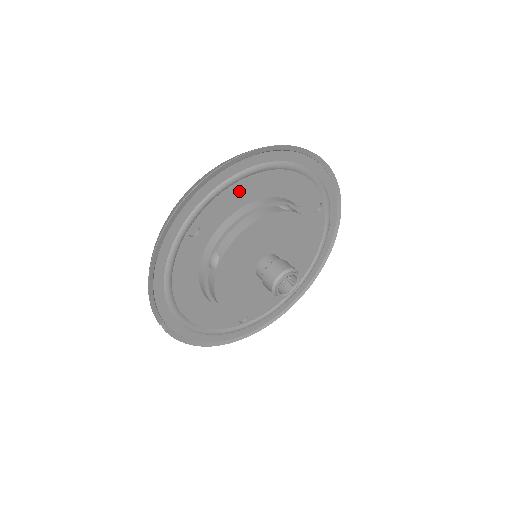
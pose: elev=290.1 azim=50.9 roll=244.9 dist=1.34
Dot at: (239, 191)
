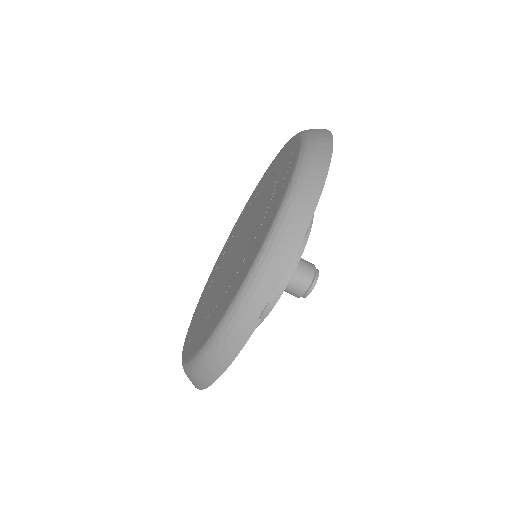
Dot at: occluded
